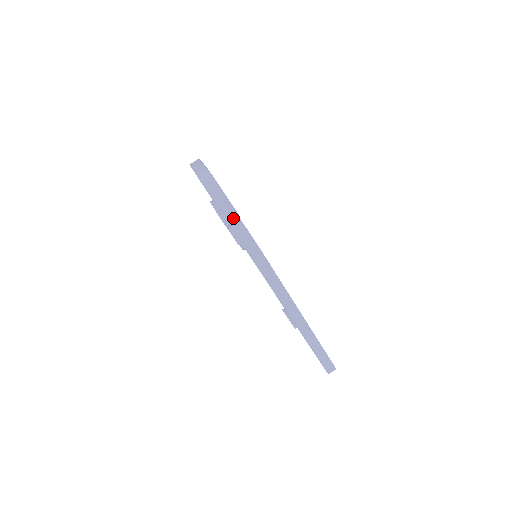
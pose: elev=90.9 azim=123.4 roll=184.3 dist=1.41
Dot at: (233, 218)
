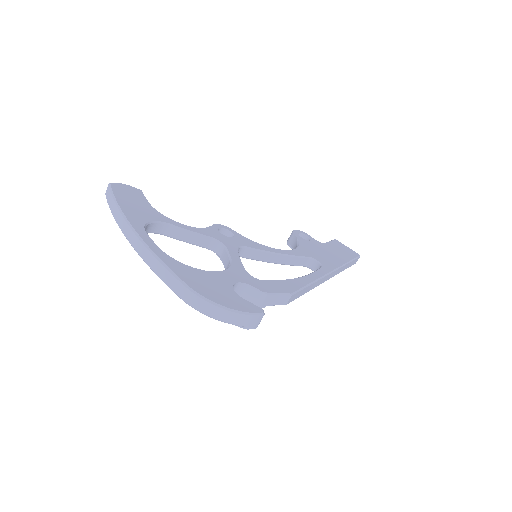
Dot at: (259, 320)
